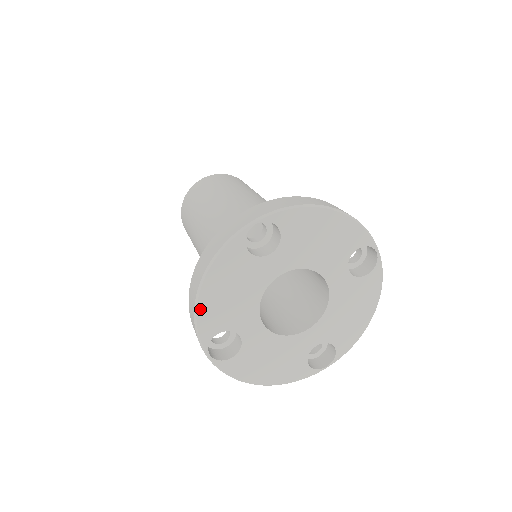
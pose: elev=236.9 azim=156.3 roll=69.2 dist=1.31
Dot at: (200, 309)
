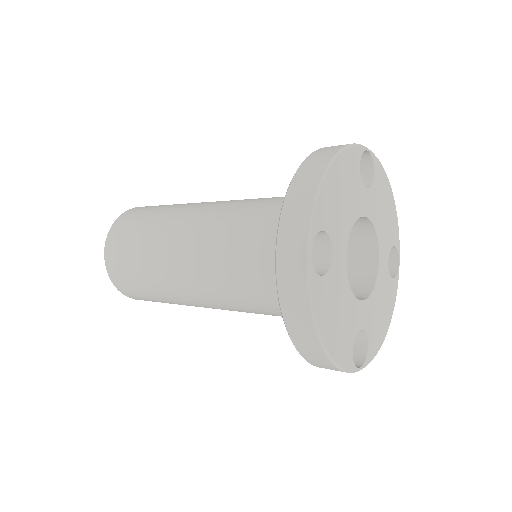
Dot at: (324, 185)
